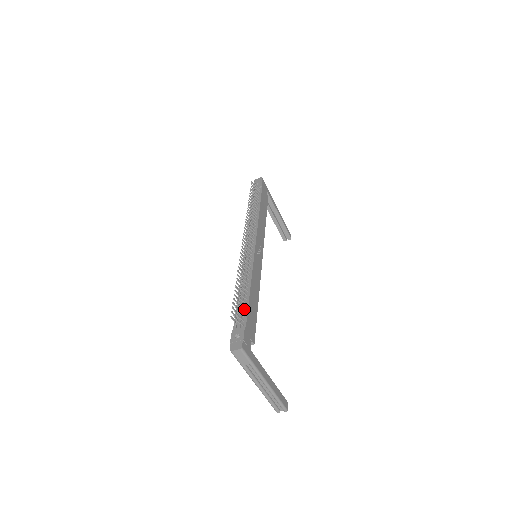
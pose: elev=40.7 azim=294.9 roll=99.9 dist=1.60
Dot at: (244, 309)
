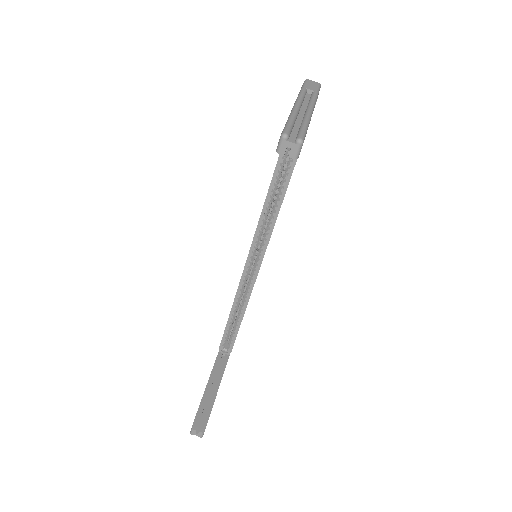
Dot at: occluded
